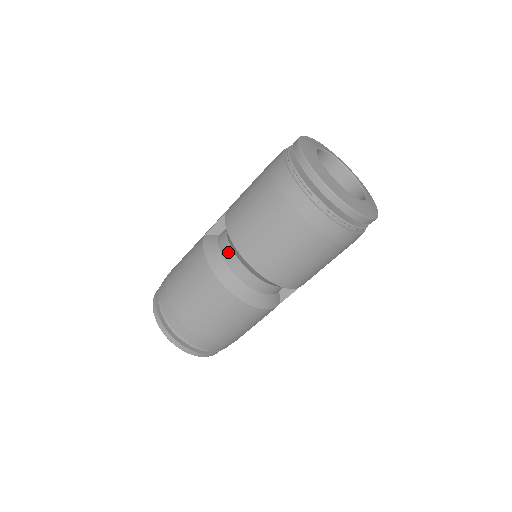
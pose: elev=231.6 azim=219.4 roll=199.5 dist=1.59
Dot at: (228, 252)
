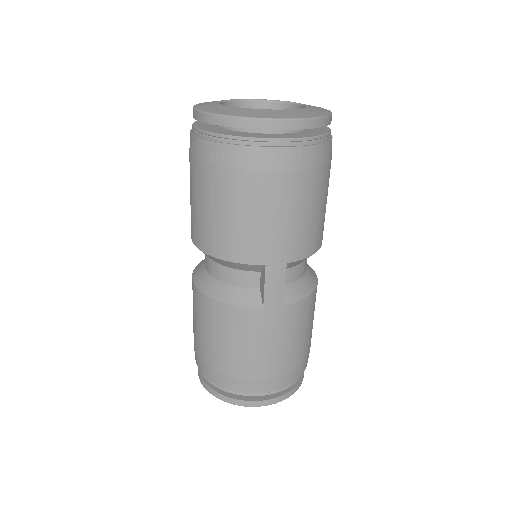
Dot at: occluded
